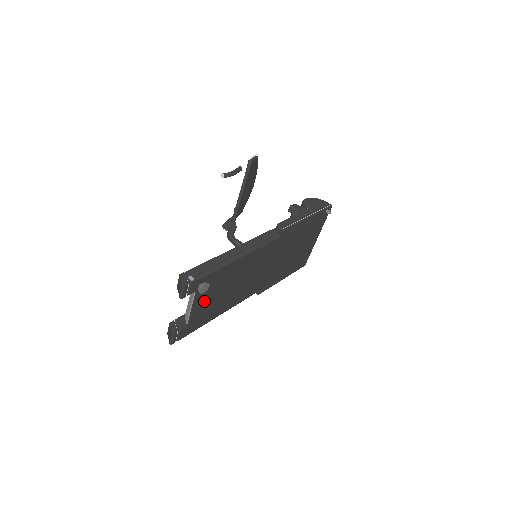
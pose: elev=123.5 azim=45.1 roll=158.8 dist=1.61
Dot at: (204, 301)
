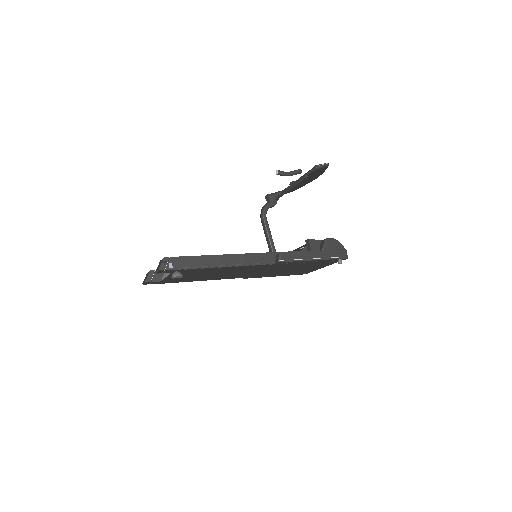
Dot at: occluded
